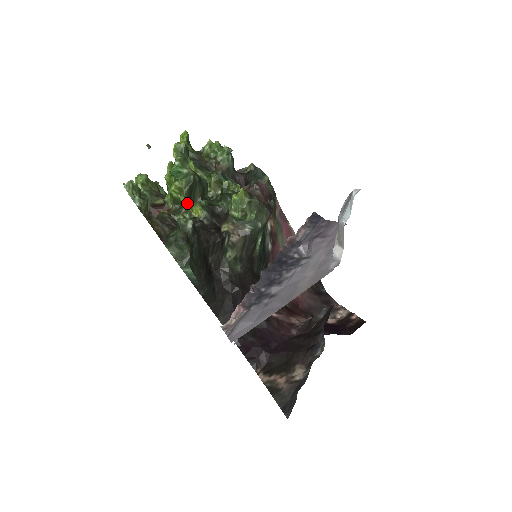
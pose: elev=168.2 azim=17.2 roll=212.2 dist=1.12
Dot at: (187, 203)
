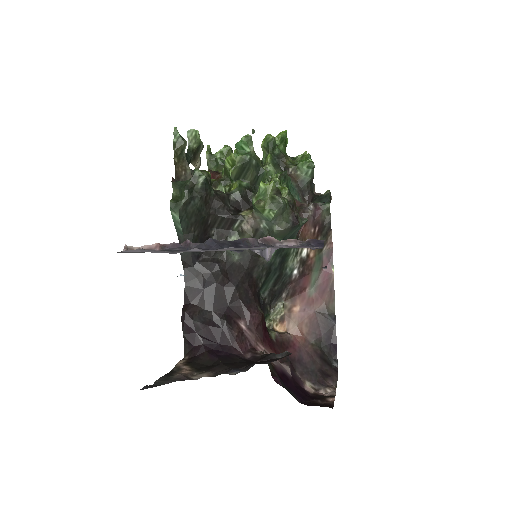
Dot at: (235, 179)
